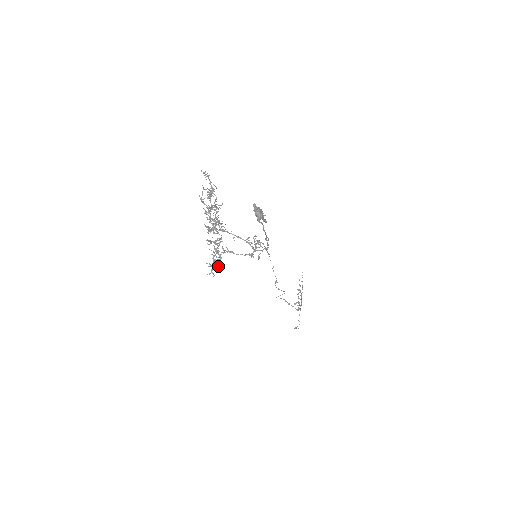
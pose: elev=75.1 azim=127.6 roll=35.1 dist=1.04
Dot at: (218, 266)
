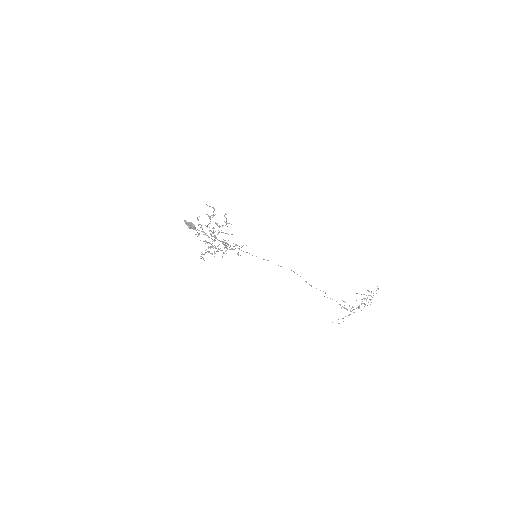
Dot at: (214, 256)
